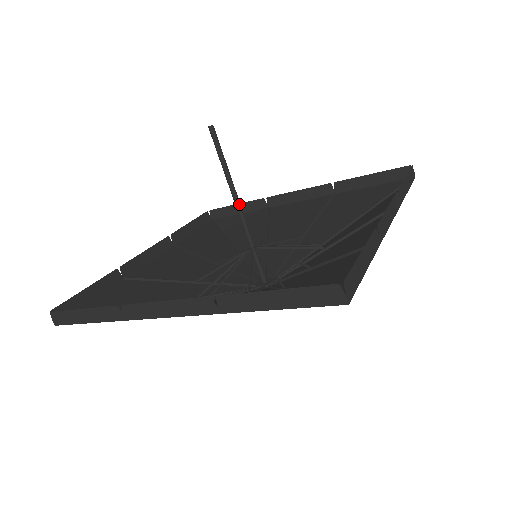
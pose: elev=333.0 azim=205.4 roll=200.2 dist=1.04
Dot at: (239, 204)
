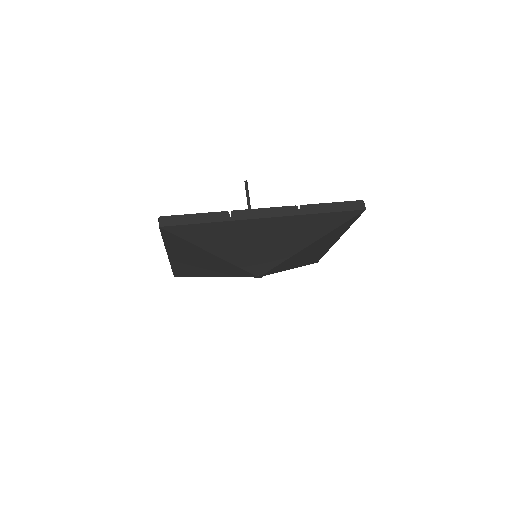
Dot at: occluded
